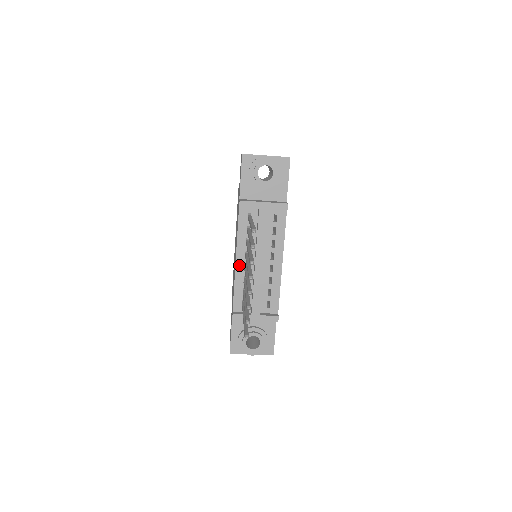
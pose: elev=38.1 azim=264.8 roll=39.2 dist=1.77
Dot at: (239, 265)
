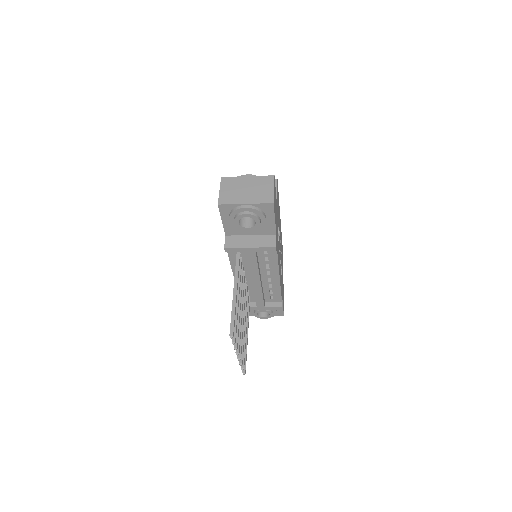
Dot at: occluded
